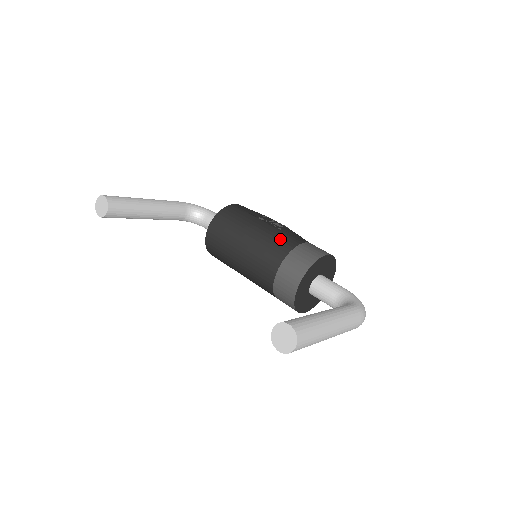
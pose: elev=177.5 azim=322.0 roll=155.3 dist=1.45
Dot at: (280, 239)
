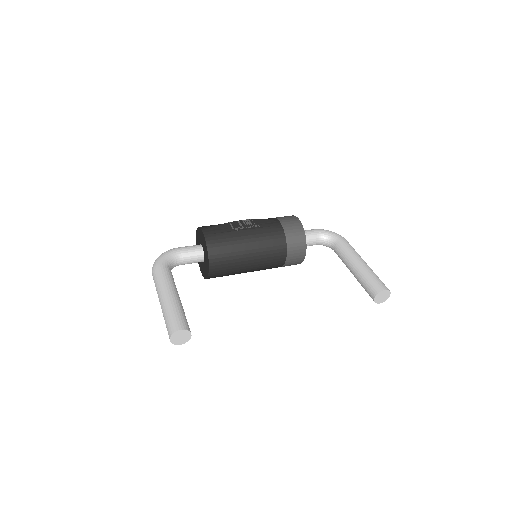
Dot at: (271, 235)
